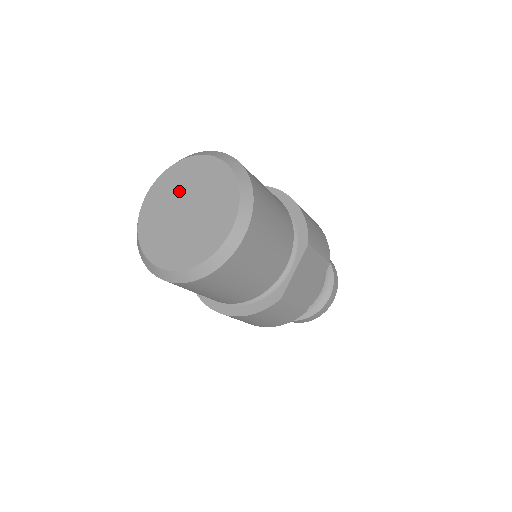
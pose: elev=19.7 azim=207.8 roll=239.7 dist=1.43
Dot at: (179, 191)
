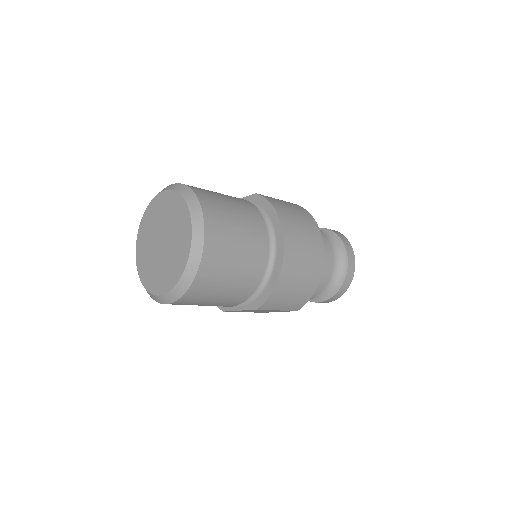
Dot at: (169, 222)
